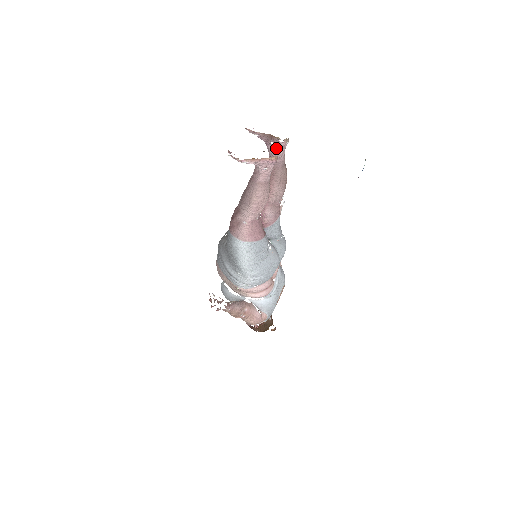
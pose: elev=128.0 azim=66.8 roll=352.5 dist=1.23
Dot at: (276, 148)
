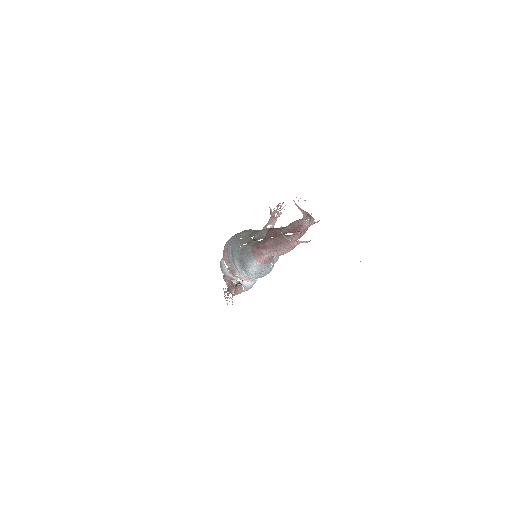
Dot at: (309, 222)
